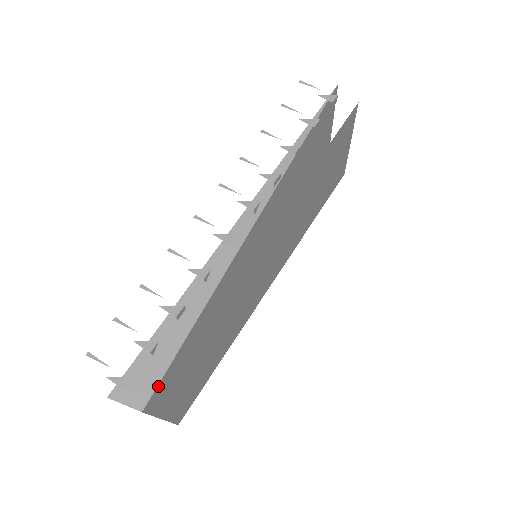
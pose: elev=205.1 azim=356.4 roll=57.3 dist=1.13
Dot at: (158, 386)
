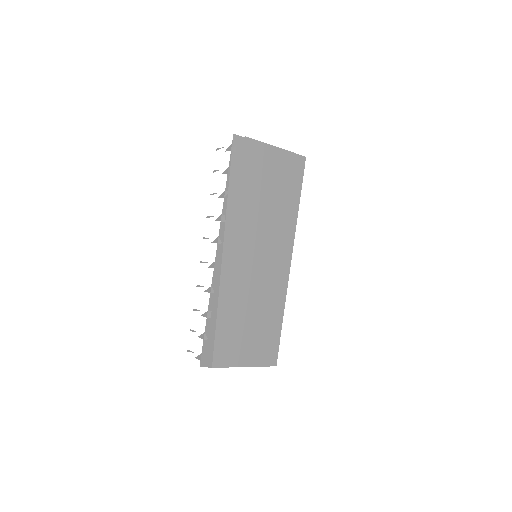
Dot at: occluded
